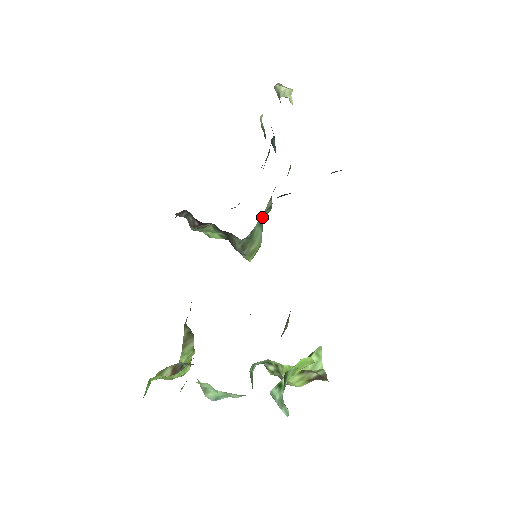
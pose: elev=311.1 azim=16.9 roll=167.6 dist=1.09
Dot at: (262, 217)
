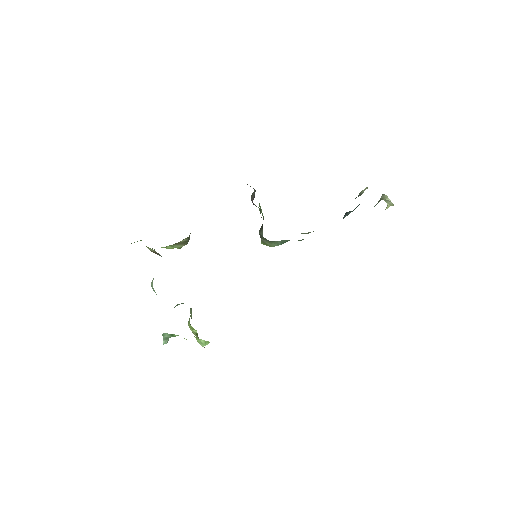
Dot at: (288, 240)
